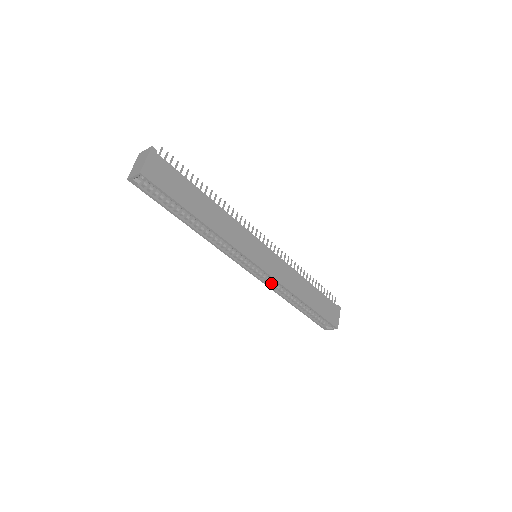
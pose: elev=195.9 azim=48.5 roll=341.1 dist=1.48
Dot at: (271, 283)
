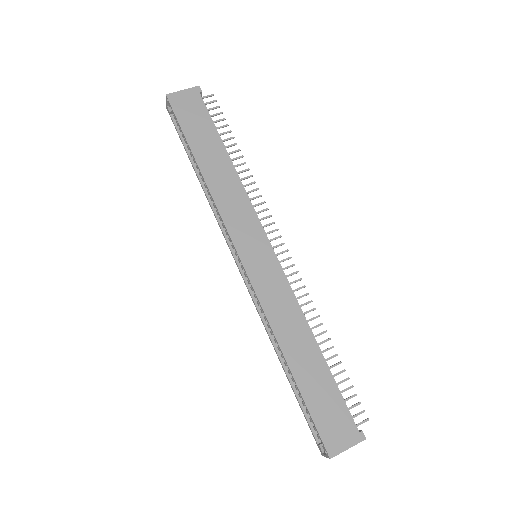
Dot at: (259, 304)
